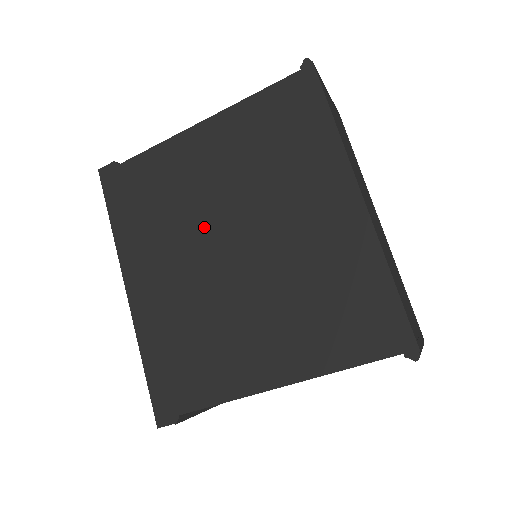
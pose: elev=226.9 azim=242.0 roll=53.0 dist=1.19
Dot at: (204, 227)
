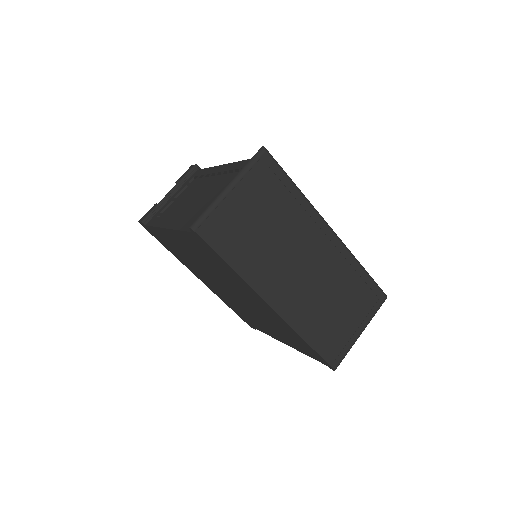
Dot at: (209, 276)
